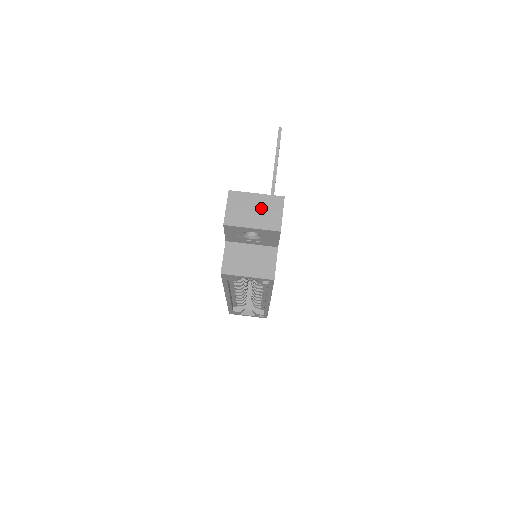
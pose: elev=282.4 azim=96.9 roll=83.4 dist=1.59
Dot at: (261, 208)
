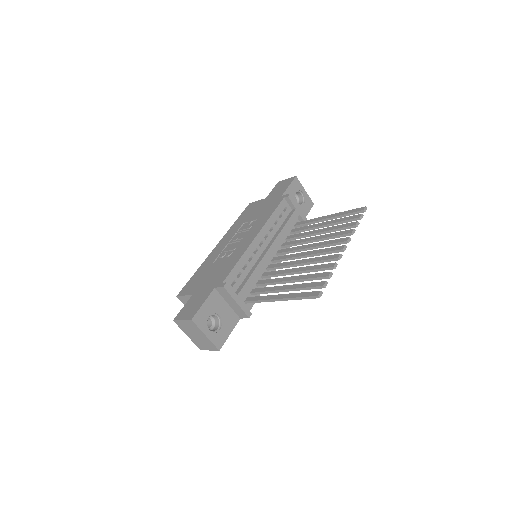
Dot at: (201, 339)
